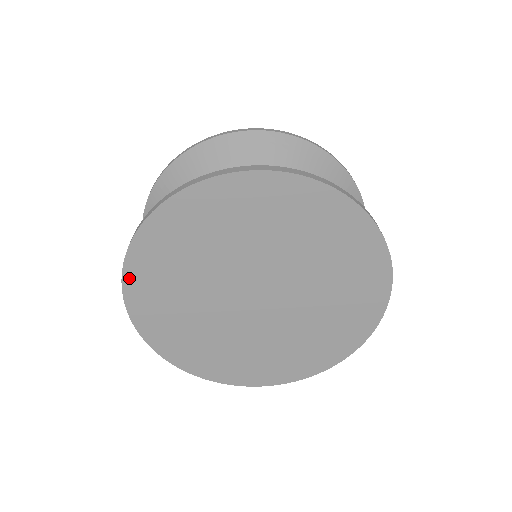
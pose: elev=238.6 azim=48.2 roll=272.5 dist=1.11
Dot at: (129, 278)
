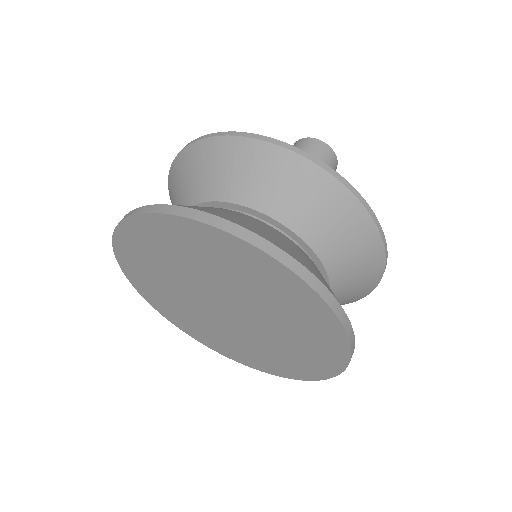
Dot at: (118, 241)
